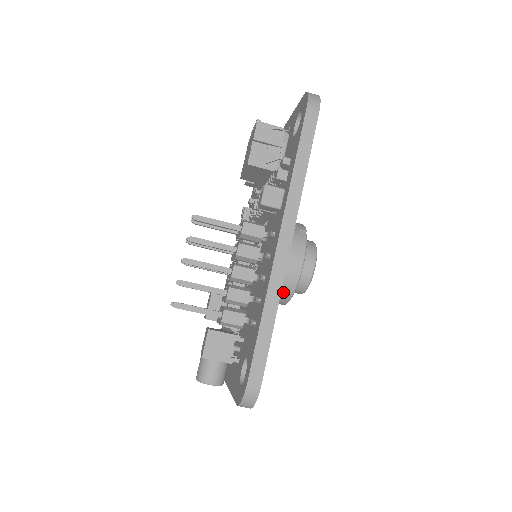
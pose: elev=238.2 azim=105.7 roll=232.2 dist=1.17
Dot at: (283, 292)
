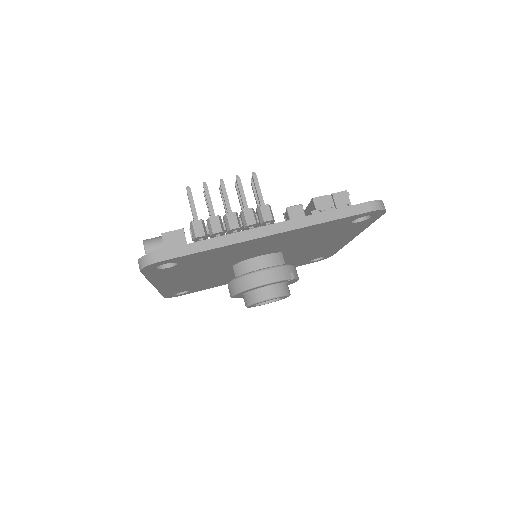
Dot at: (239, 283)
